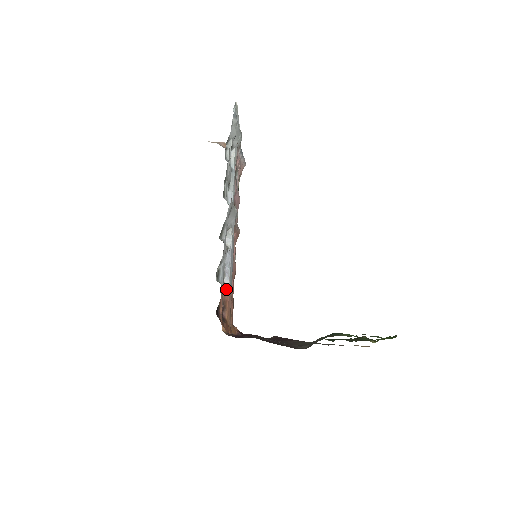
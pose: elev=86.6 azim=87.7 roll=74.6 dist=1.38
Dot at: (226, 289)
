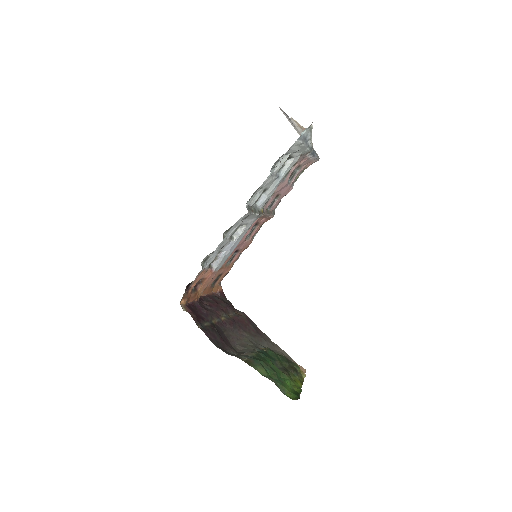
Dot at: (211, 269)
